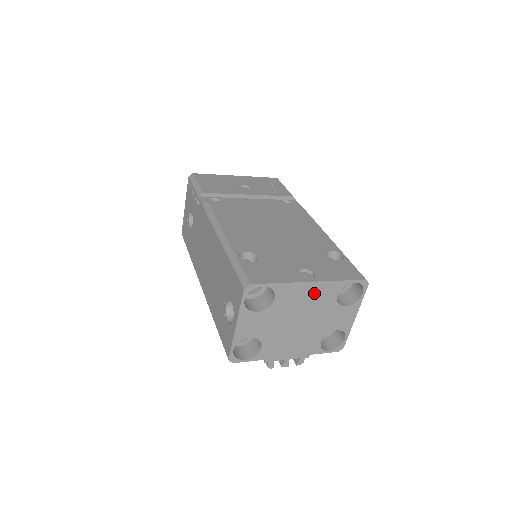
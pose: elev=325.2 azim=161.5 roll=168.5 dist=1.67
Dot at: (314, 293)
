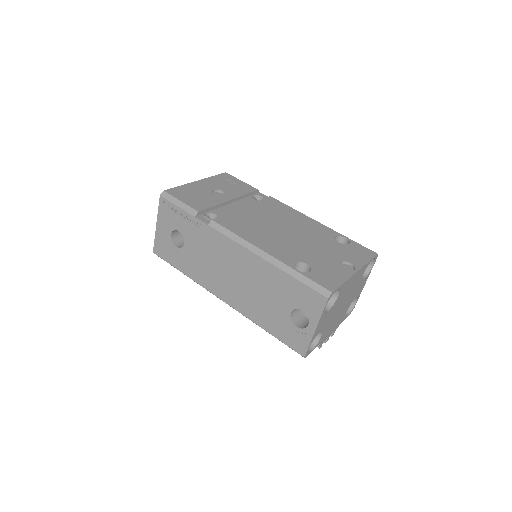
Dot at: (355, 279)
